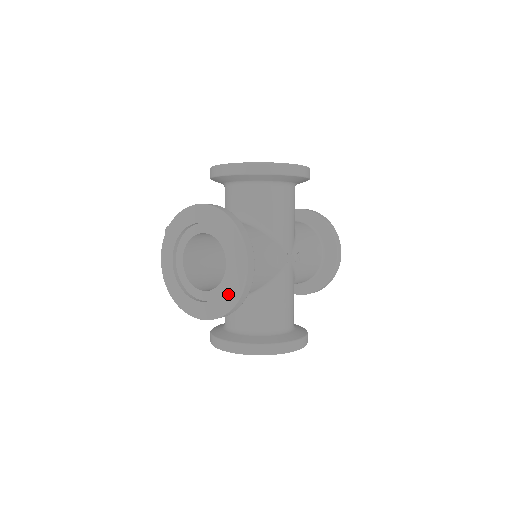
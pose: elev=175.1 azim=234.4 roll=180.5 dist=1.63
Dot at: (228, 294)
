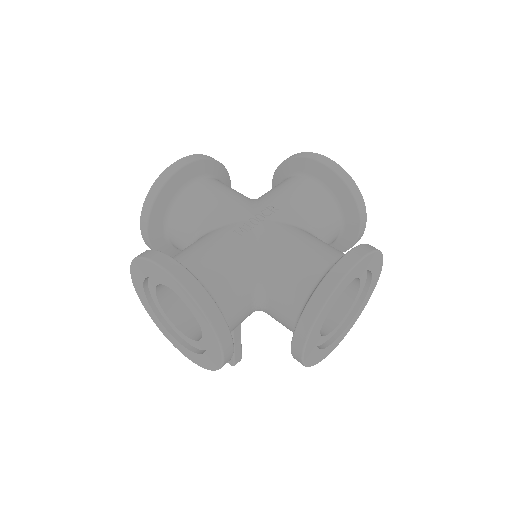
Dot at: (192, 309)
